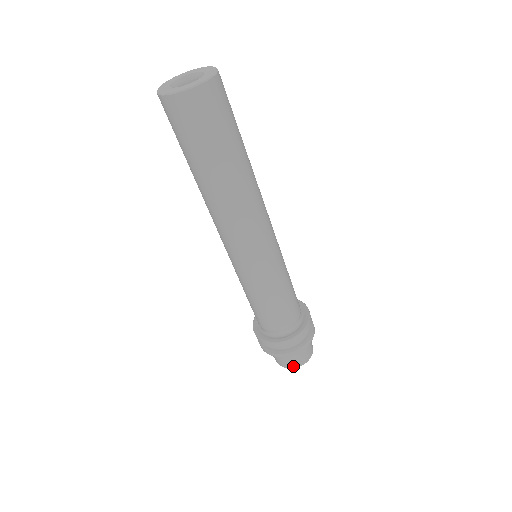
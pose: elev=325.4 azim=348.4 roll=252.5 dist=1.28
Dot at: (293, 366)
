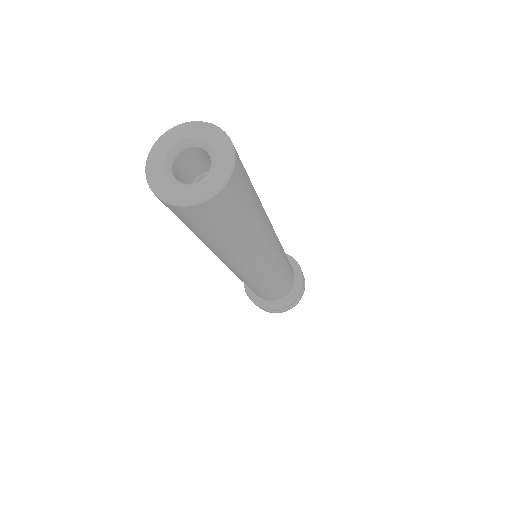
Dot at: occluded
